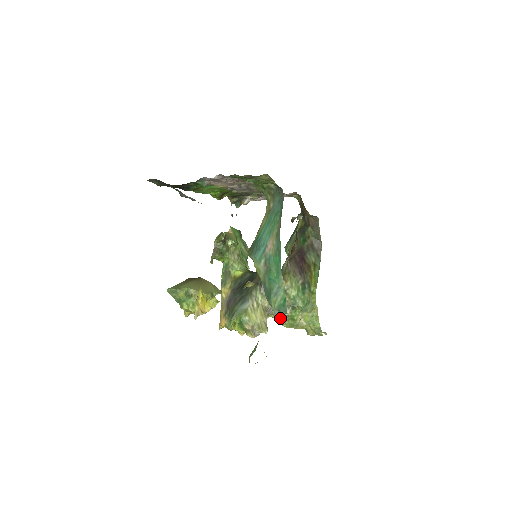
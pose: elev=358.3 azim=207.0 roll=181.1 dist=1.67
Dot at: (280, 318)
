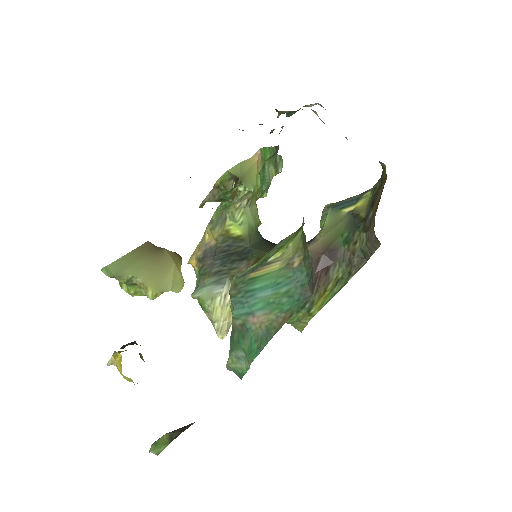
Dot at: occluded
